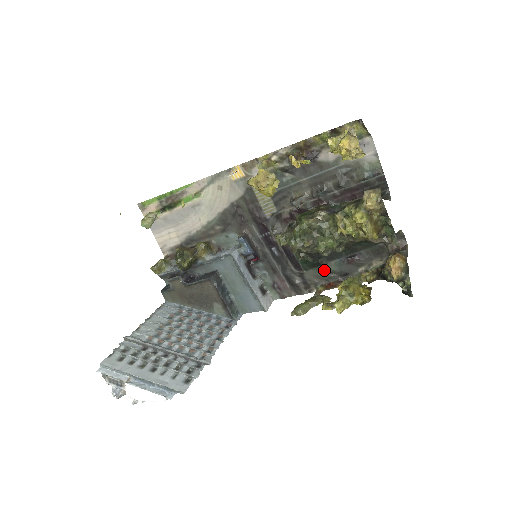
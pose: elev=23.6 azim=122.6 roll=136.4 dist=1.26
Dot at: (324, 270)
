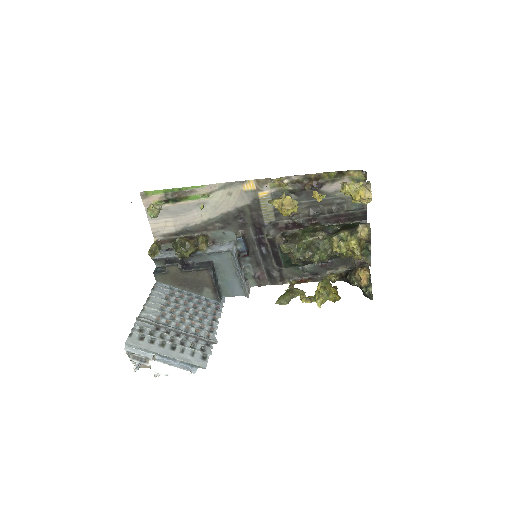
Dot at: (300, 269)
